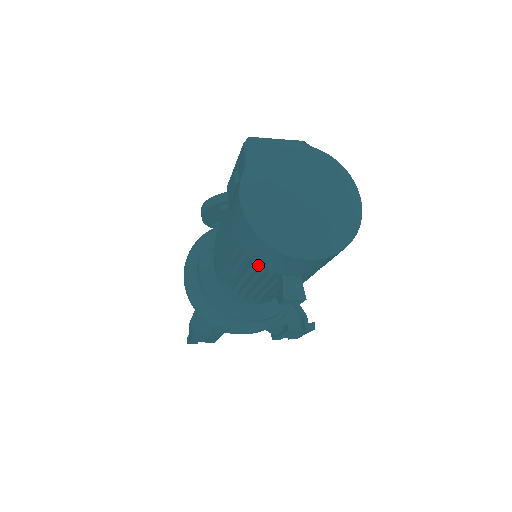
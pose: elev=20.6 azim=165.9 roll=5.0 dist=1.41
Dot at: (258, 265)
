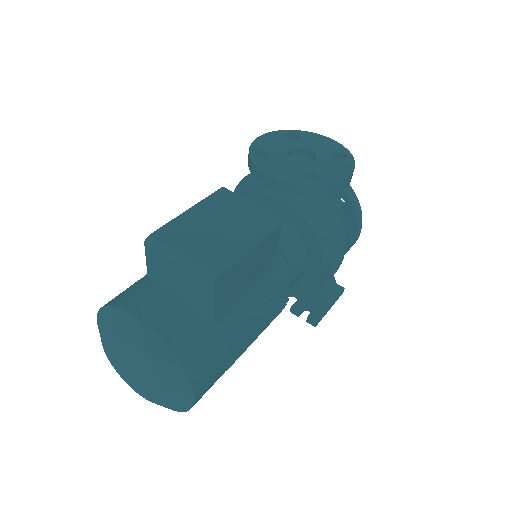
Dot at: occluded
